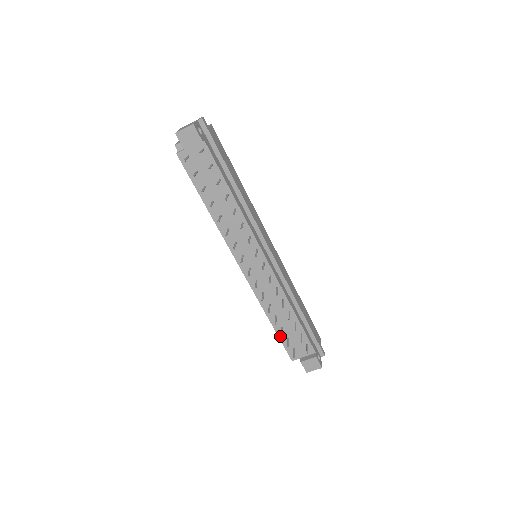
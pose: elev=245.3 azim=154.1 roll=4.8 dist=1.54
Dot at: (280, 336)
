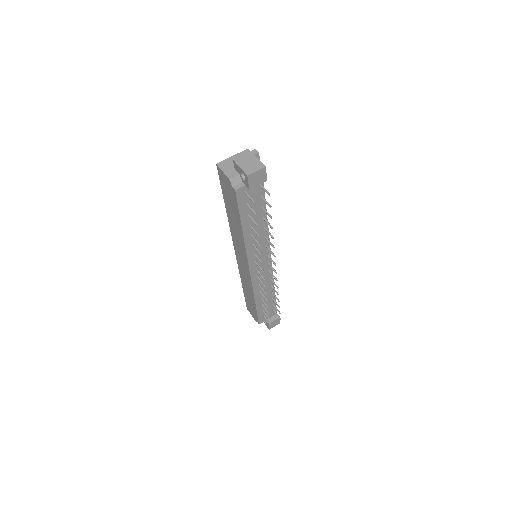
Dot at: (258, 311)
